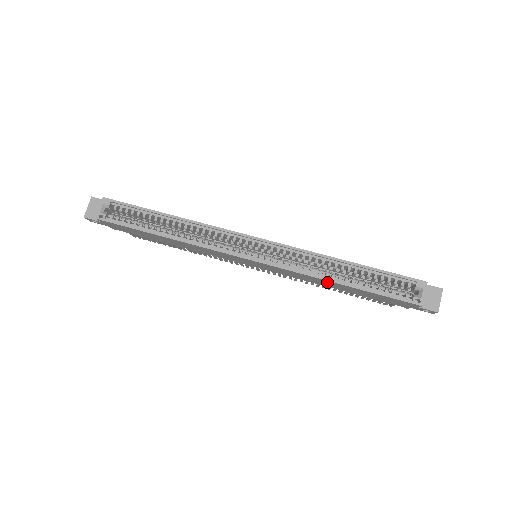
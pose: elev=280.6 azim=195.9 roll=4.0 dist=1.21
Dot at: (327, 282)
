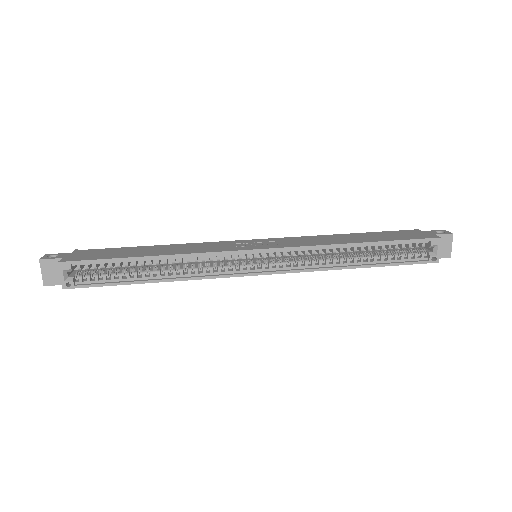
Dot at: occluded
